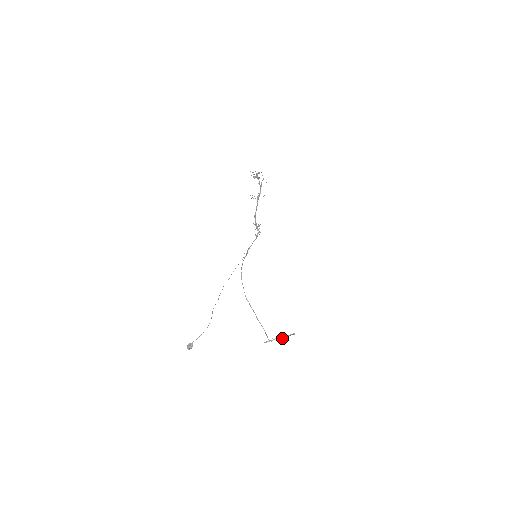
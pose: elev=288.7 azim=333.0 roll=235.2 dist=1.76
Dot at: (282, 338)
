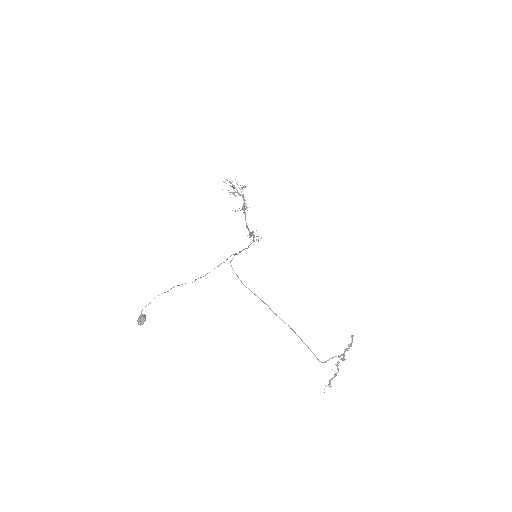
Dot at: (343, 359)
